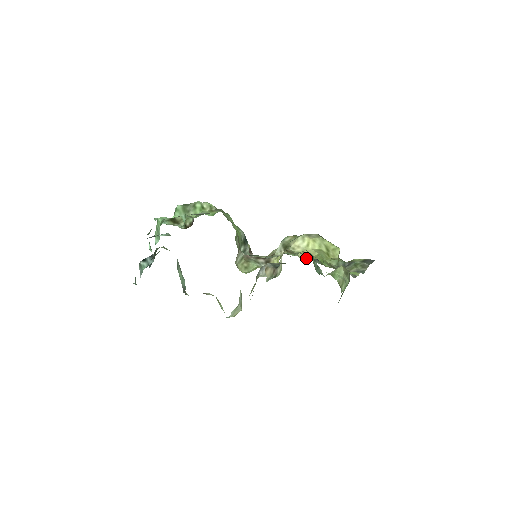
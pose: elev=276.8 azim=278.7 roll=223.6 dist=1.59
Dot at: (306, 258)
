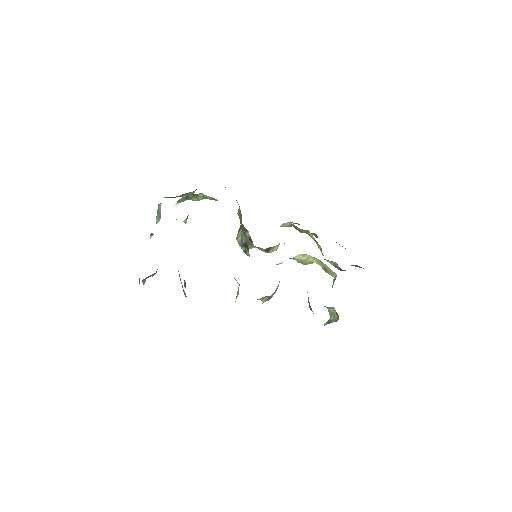
Dot at: (304, 264)
